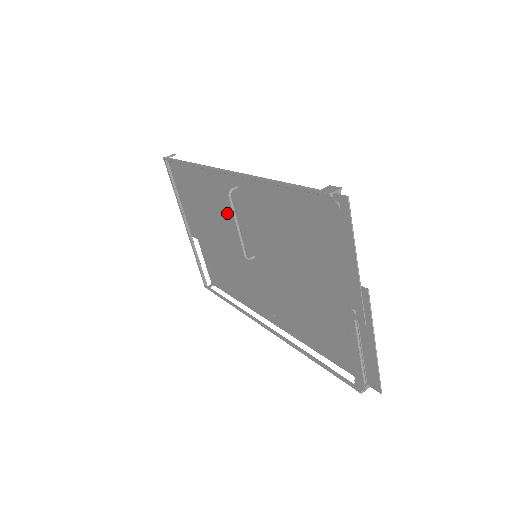
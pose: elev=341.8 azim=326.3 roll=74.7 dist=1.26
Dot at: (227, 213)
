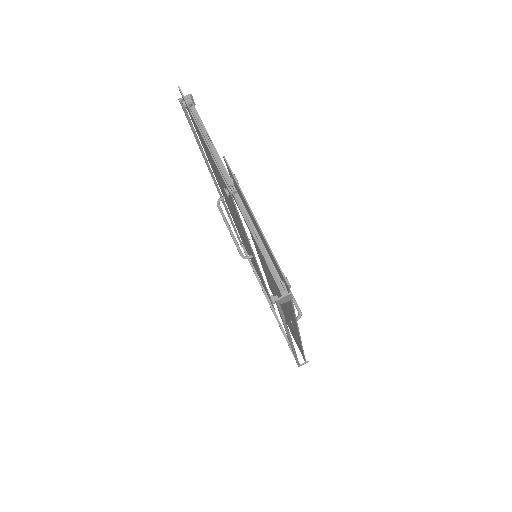
Dot at: occluded
